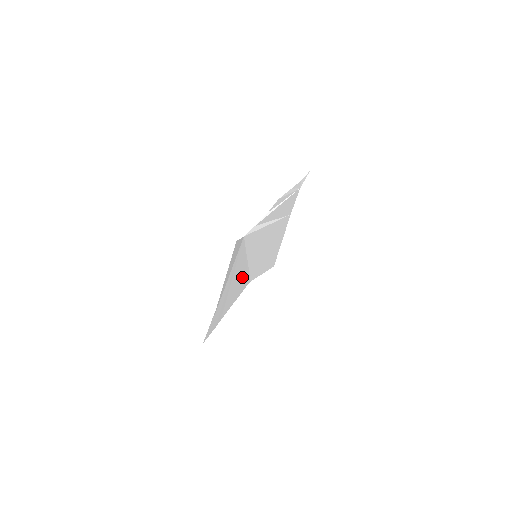
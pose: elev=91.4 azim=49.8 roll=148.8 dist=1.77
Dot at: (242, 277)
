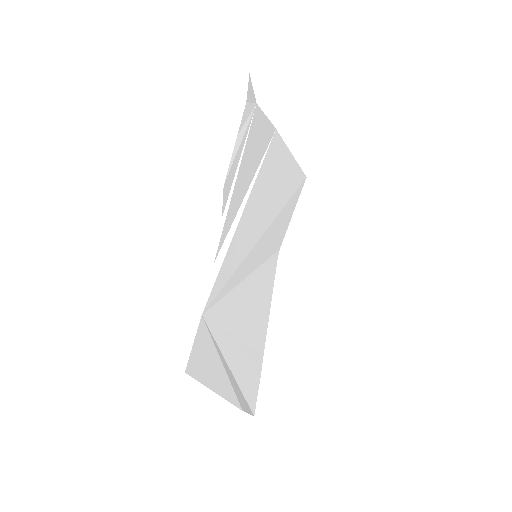
Dot at: (256, 289)
